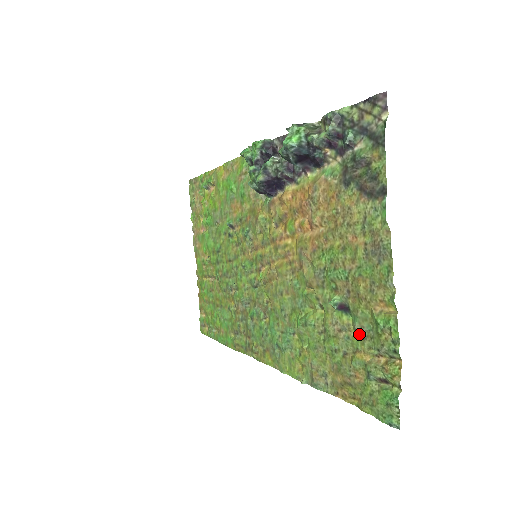
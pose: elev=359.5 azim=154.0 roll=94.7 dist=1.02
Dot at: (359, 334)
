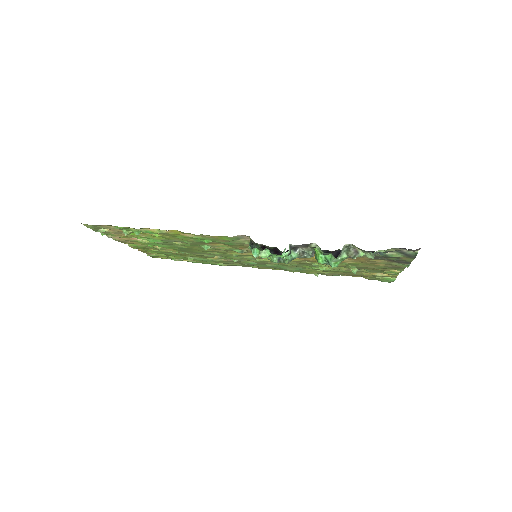
Dot at: (369, 271)
